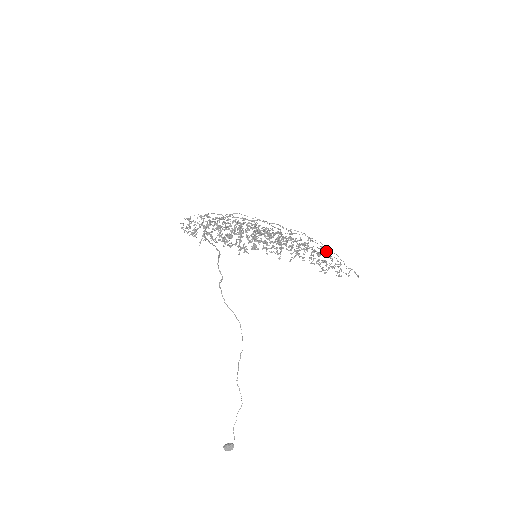
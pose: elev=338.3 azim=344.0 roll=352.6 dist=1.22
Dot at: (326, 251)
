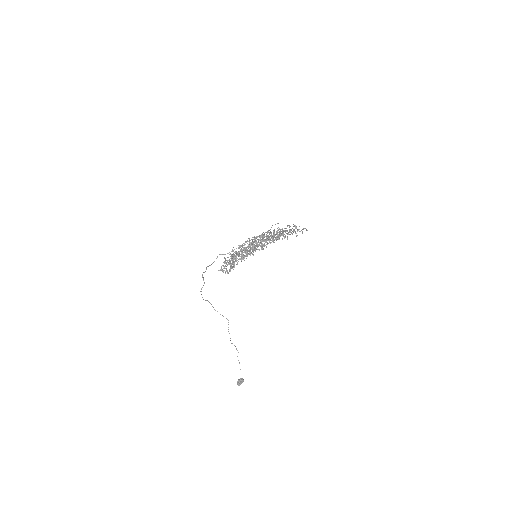
Dot at: (290, 226)
